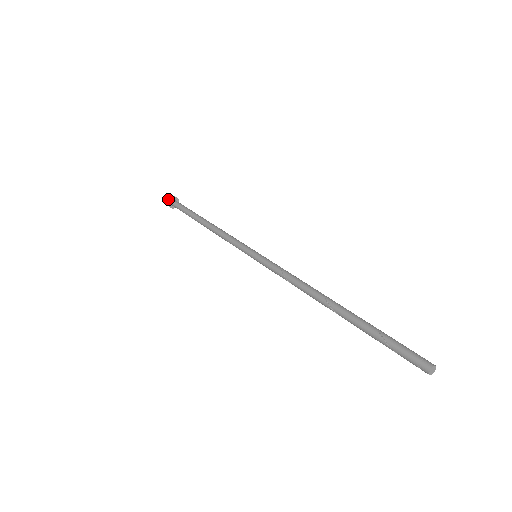
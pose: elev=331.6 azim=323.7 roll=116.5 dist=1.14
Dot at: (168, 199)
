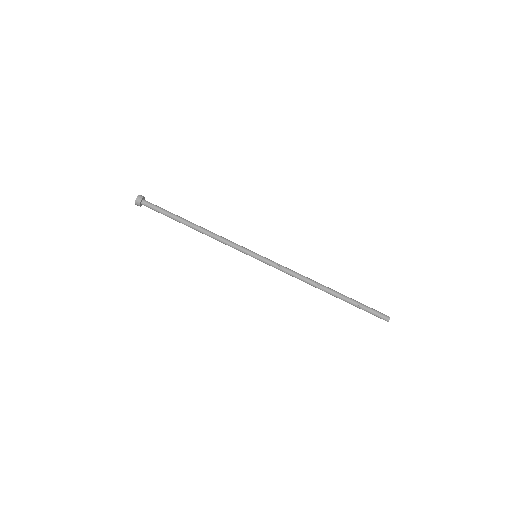
Dot at: (138, 204)
